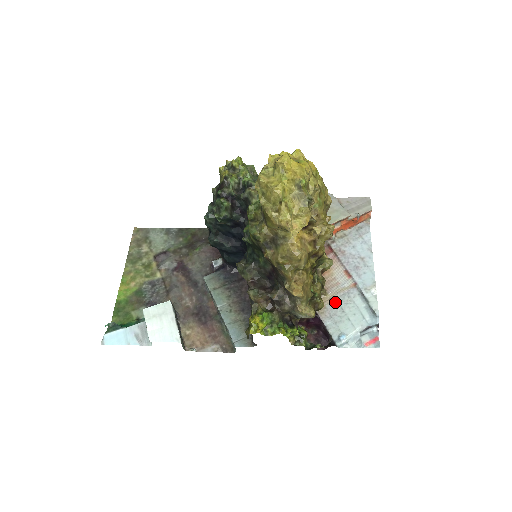
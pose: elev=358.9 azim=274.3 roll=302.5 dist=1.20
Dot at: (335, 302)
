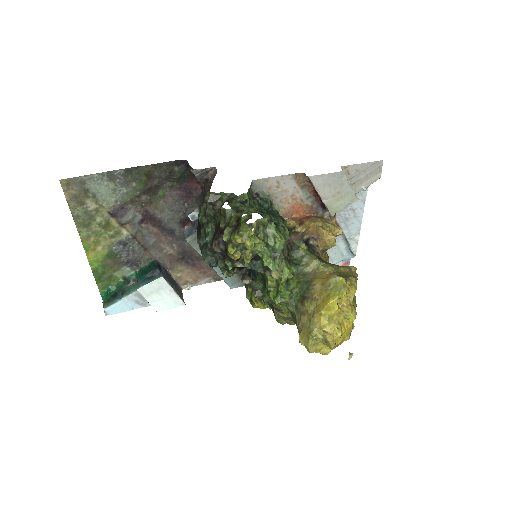
Dot at: occluded
